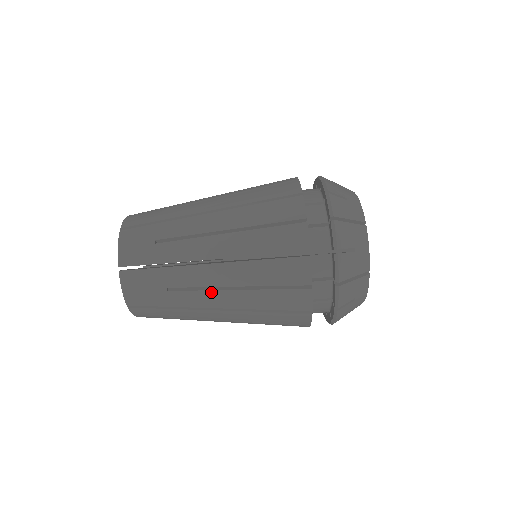
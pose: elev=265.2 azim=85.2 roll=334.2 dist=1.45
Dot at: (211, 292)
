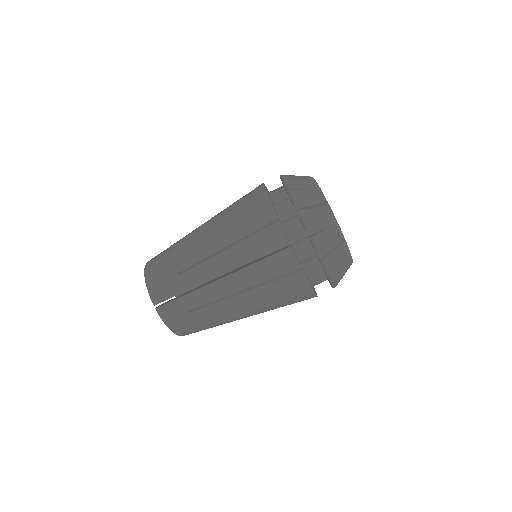
Dot at: (244, 317)
